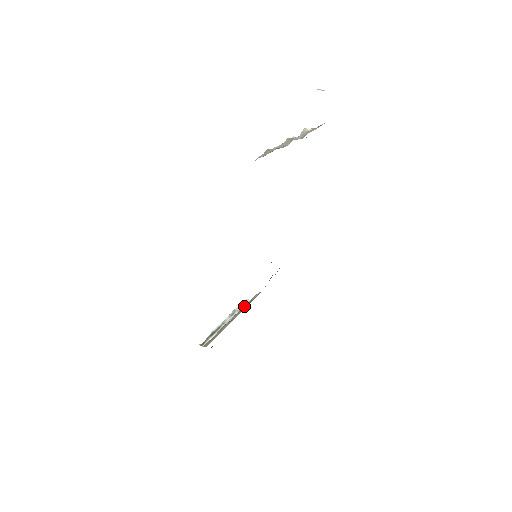
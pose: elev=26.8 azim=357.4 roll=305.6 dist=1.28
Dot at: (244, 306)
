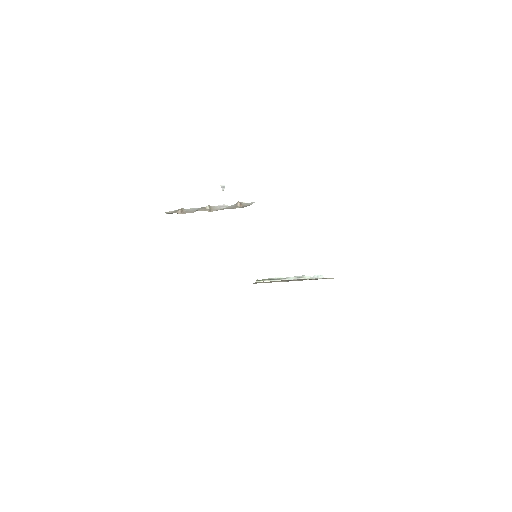
Dot at: (312, 278)
